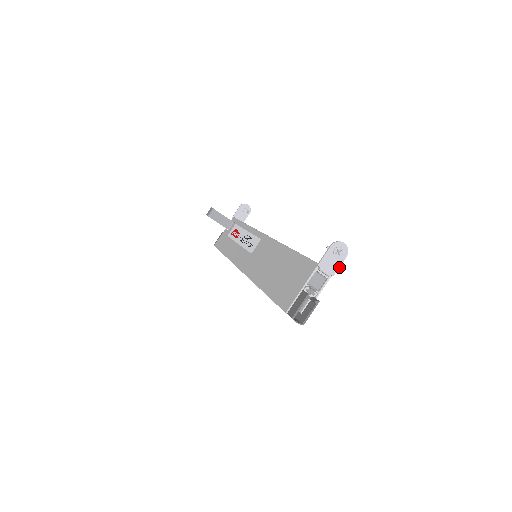
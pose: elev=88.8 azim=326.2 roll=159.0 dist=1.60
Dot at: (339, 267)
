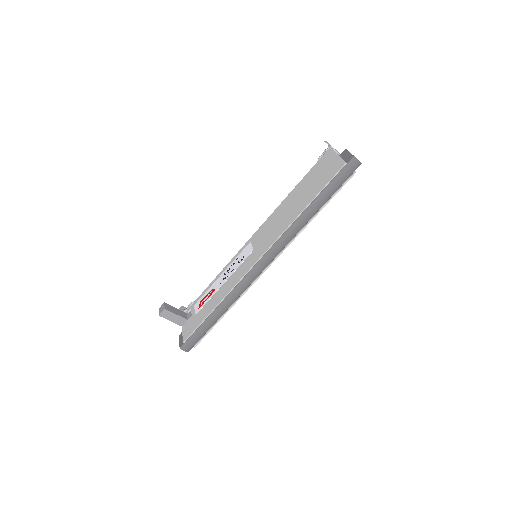
Dot at: occluded
